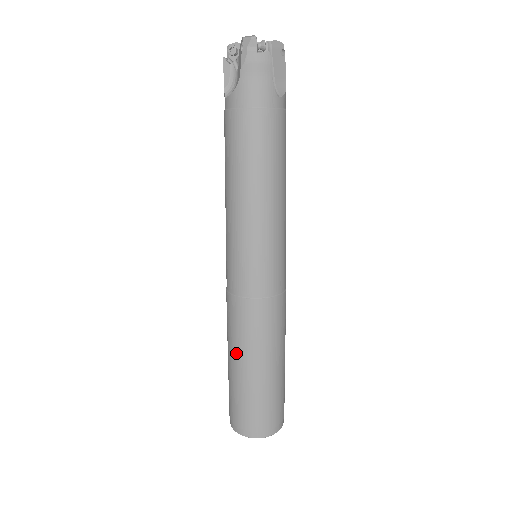
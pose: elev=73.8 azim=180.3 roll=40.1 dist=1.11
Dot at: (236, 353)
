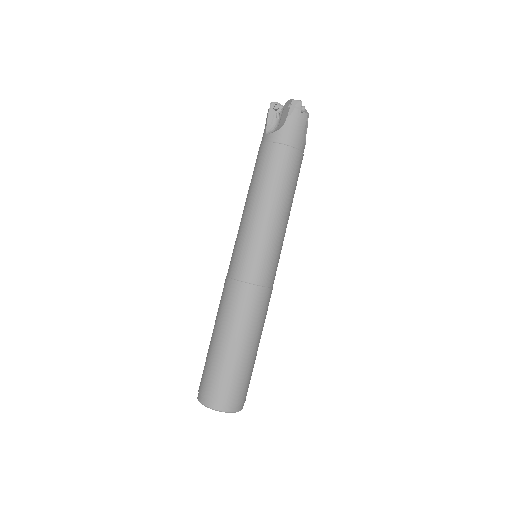
Dot at: (227, 330)
